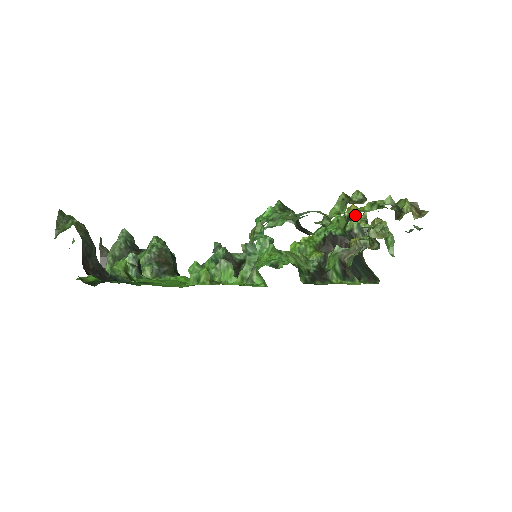
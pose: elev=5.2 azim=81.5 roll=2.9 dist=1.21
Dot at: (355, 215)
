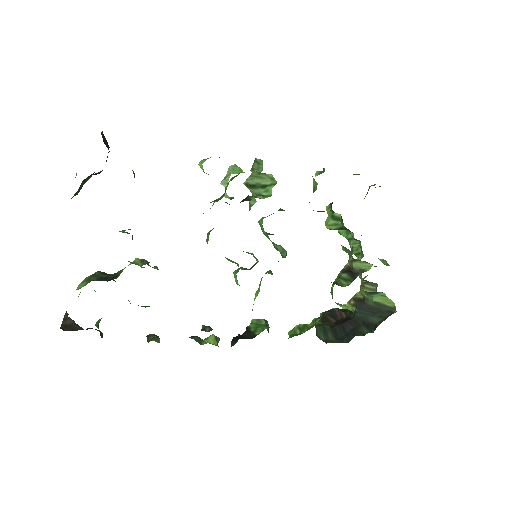
Dot at: occluded
